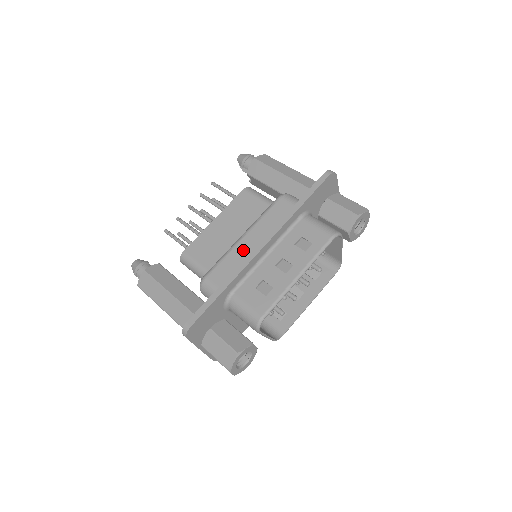
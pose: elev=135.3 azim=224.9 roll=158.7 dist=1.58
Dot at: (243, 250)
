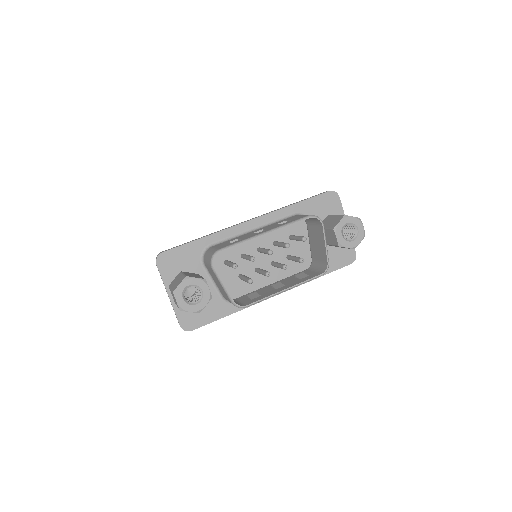
Dot at: occluded
